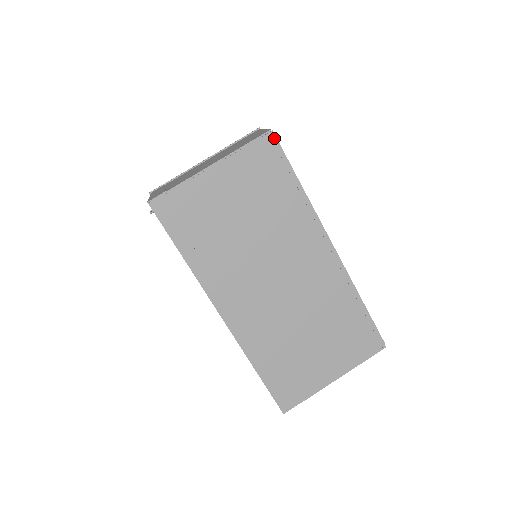
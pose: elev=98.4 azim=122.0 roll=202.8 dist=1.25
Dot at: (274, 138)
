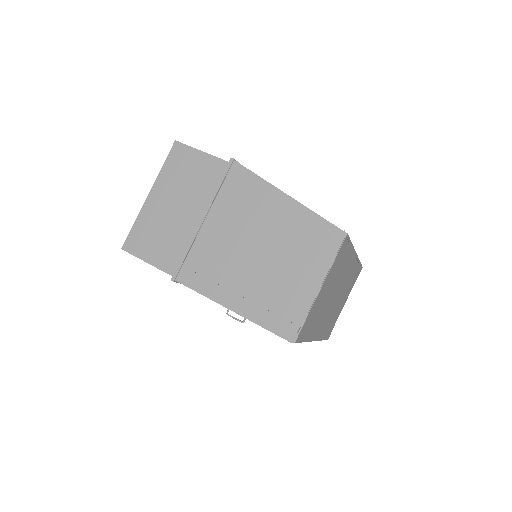
Dot at: (348, 236)
